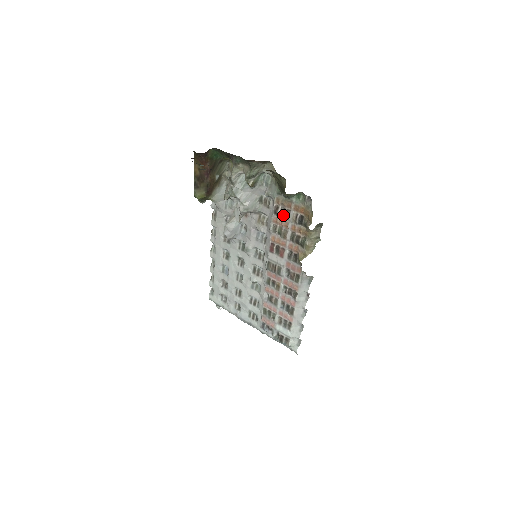
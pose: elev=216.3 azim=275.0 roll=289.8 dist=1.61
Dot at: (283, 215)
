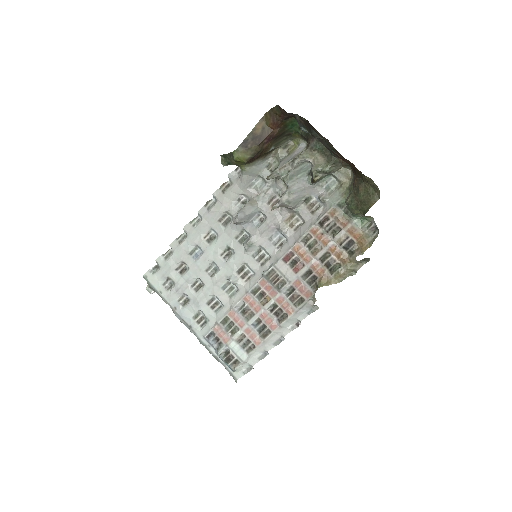
Dot at: (330, 230)
